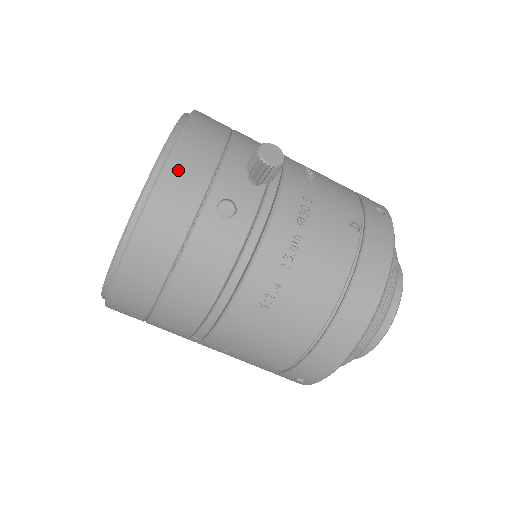
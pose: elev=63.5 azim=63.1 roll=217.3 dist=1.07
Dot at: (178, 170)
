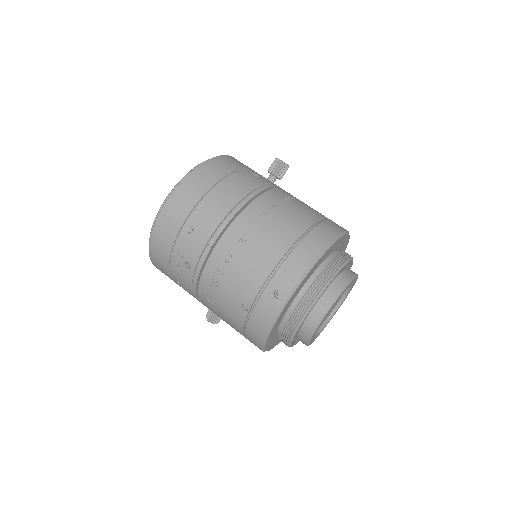
Dot at: (233, 159)
